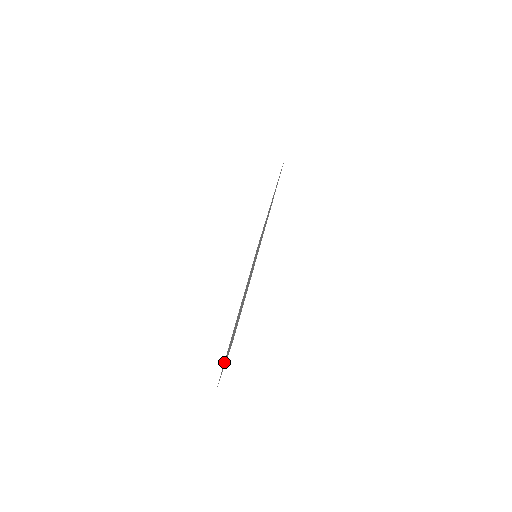
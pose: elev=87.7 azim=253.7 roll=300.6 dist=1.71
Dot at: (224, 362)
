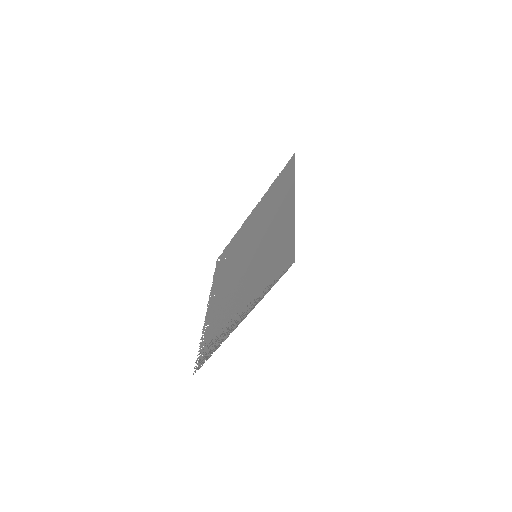
Dot at: (223, 259)
